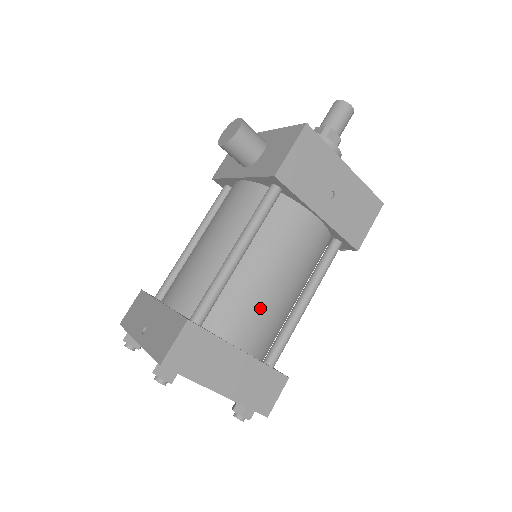
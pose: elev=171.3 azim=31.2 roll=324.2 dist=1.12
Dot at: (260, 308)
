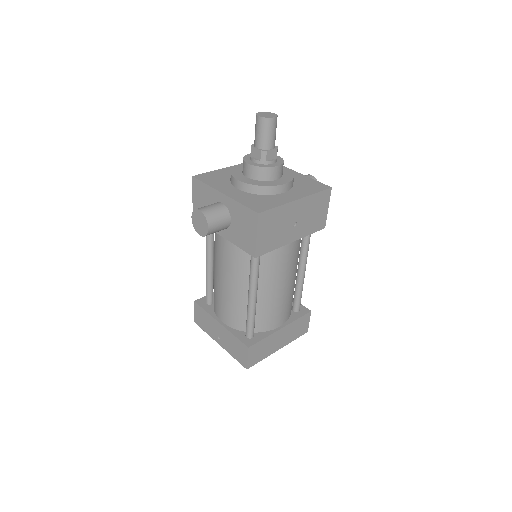
Dot at: (280, 305)
